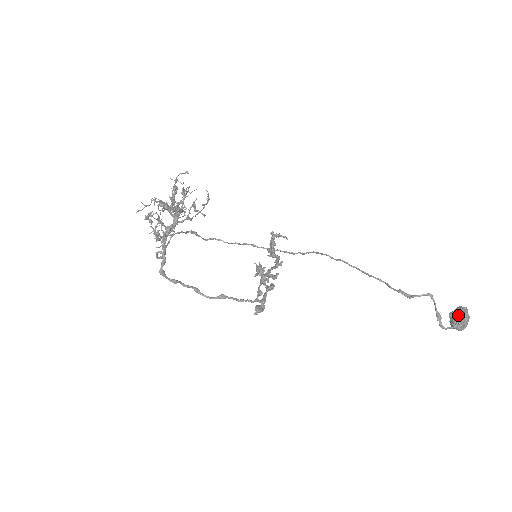
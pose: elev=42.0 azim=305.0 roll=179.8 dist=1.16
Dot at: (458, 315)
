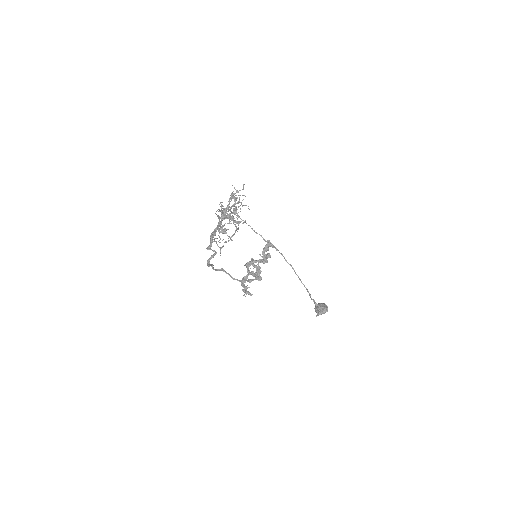
Dot at: (324, 311)
